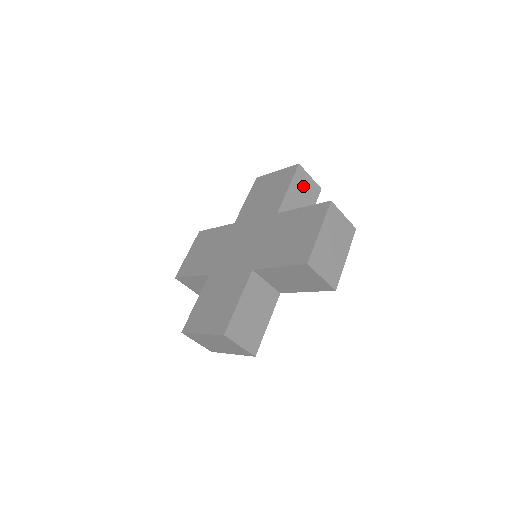
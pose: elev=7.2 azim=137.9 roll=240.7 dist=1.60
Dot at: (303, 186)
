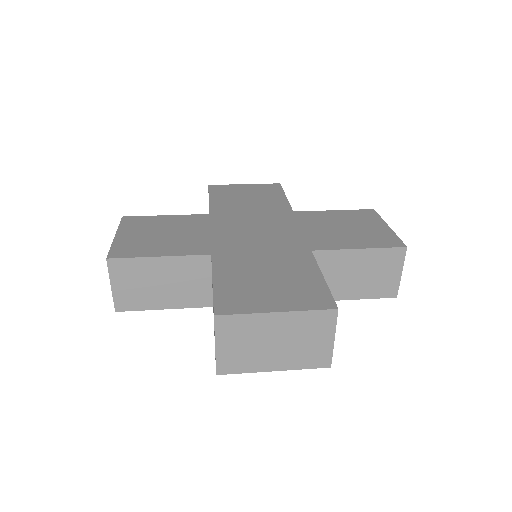
Dot at: occluded
